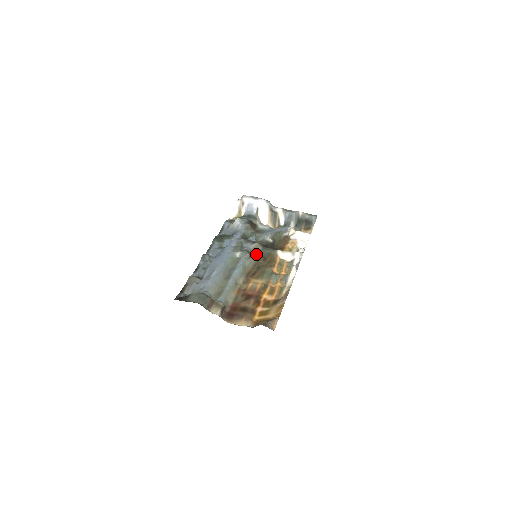
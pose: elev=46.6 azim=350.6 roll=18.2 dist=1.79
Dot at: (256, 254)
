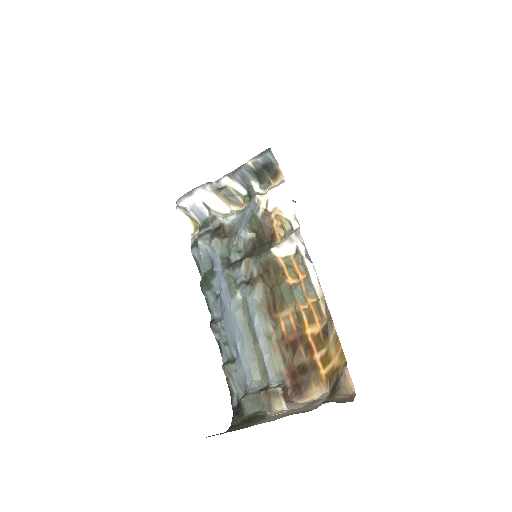
Dot at: (255, 274)
